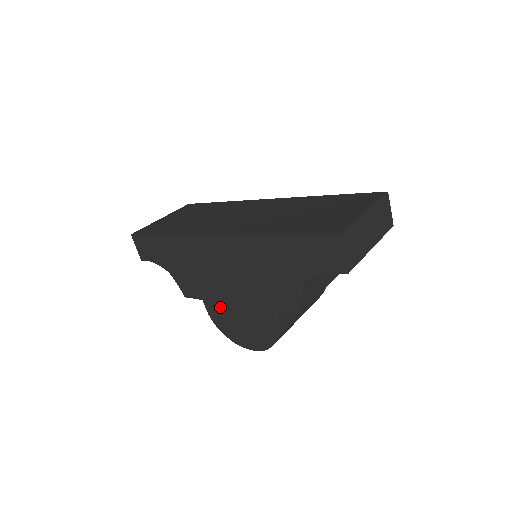
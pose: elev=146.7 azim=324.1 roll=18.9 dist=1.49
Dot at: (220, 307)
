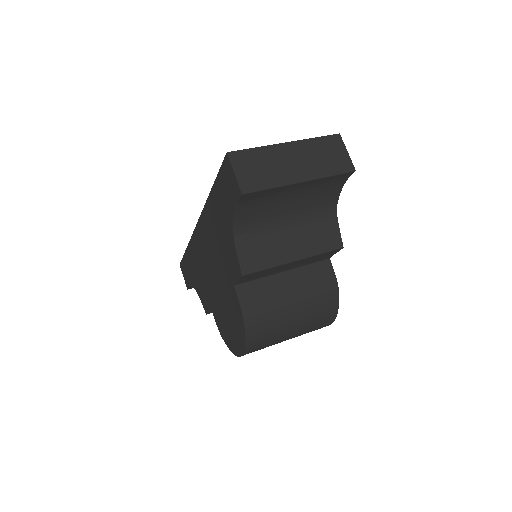
Dot at: (218, 310)
